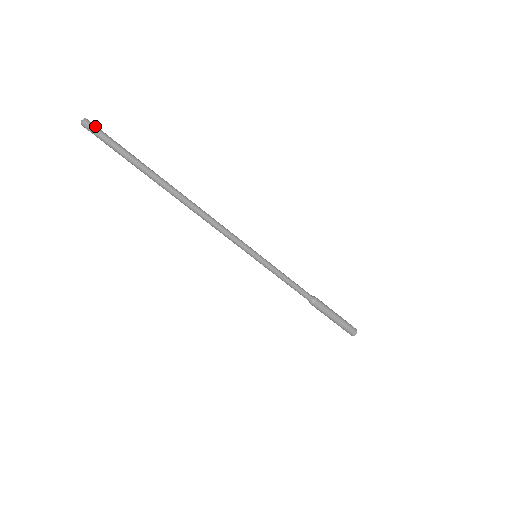
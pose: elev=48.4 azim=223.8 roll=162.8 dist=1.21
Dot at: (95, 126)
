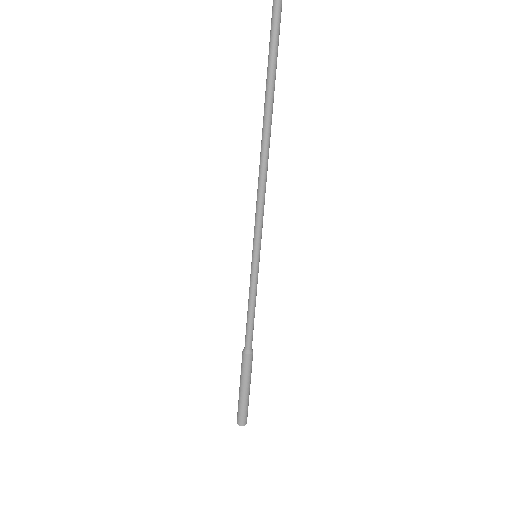
Dot at: occluded
